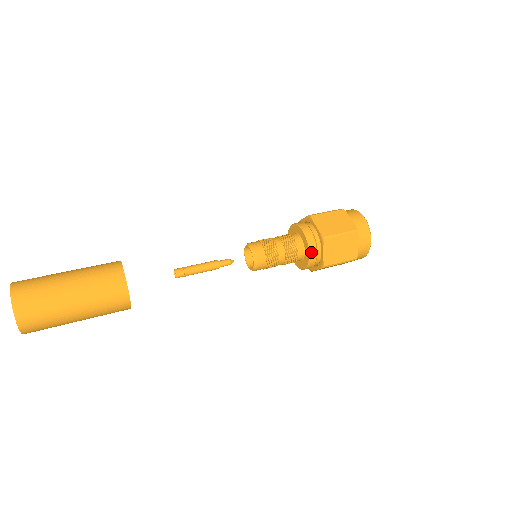
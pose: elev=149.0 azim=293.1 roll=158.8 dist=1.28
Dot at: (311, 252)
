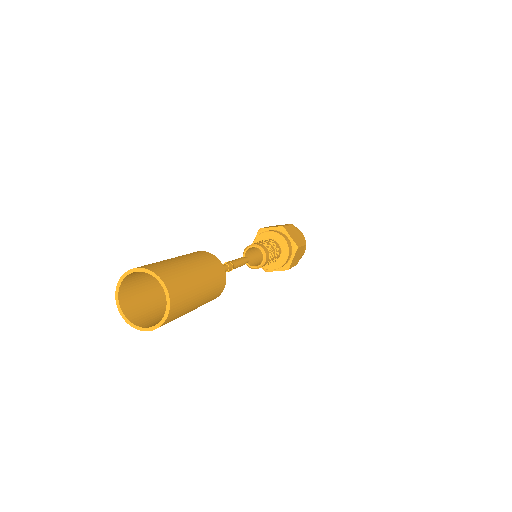
Dot at: (288, 257)
